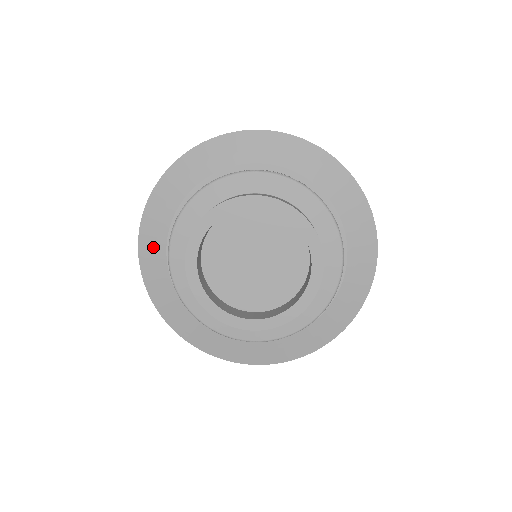
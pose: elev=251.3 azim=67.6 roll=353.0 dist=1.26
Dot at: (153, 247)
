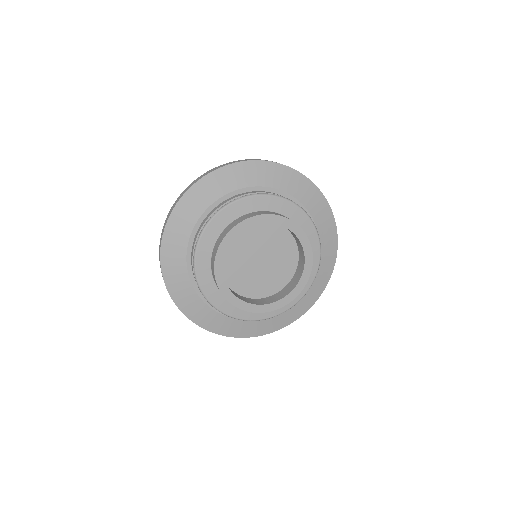
Dot at: (177, 278)
